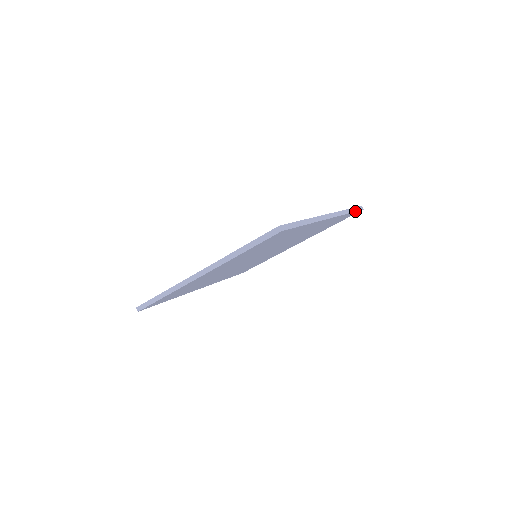
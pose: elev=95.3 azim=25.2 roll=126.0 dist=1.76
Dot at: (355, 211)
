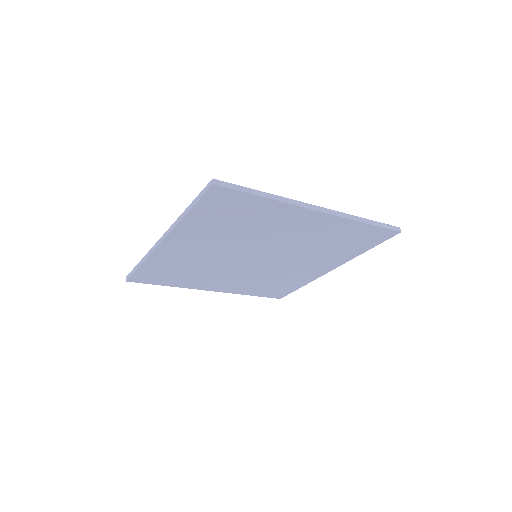
Dot at: (381, 226)
